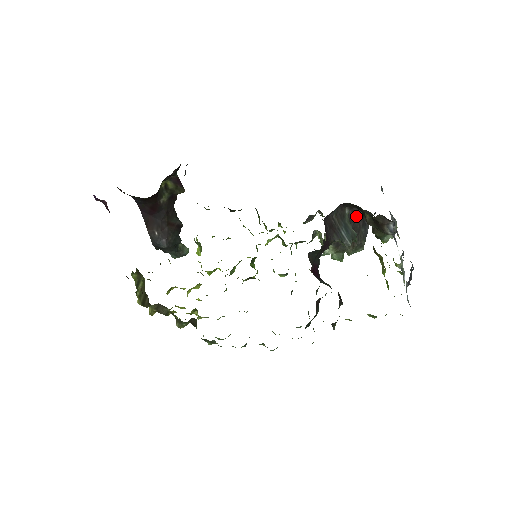
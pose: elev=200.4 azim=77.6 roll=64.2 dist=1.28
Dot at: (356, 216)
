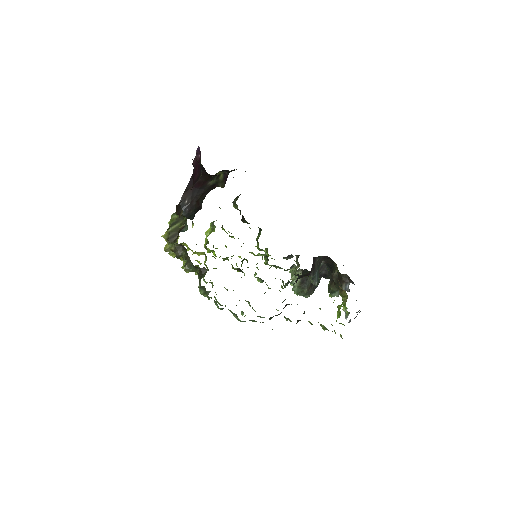
Dot at: (321, 271)
